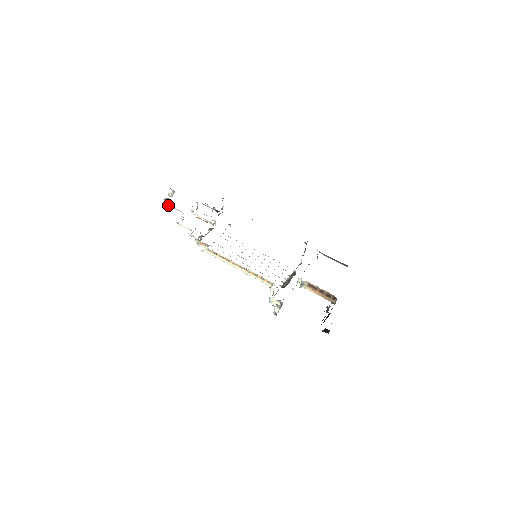
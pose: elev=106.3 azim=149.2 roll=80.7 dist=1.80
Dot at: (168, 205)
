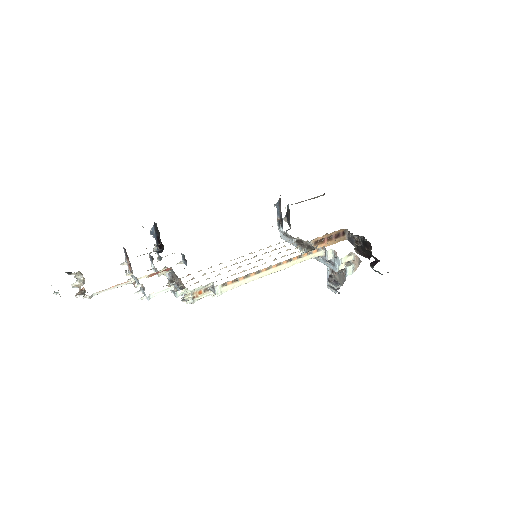
Dot at: (96, 294)
